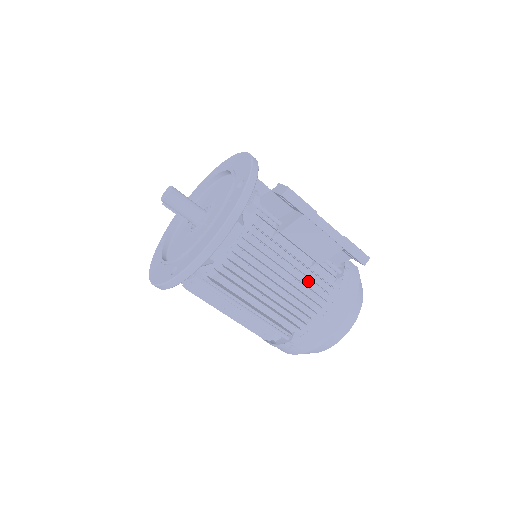
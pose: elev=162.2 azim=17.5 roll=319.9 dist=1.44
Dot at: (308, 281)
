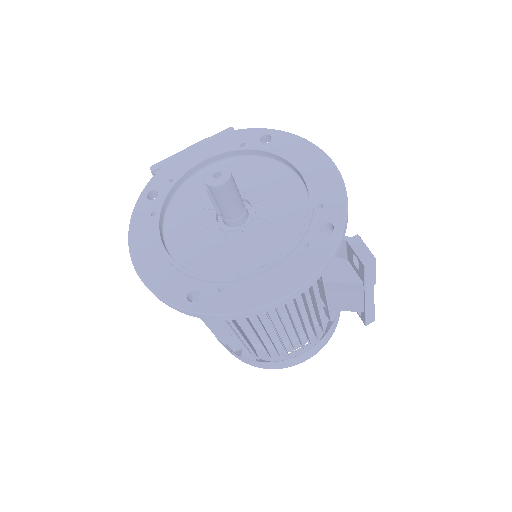
Dot at: (307, 320)
